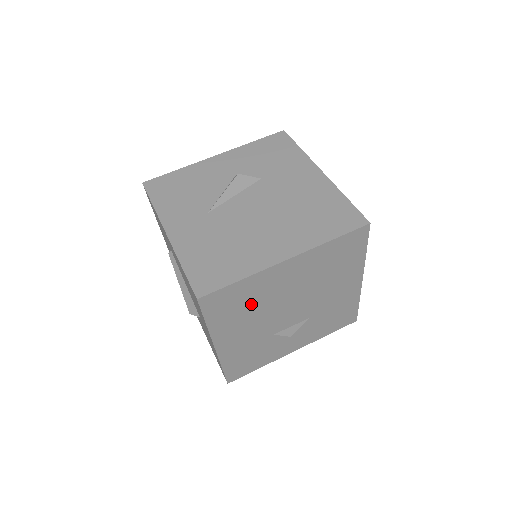
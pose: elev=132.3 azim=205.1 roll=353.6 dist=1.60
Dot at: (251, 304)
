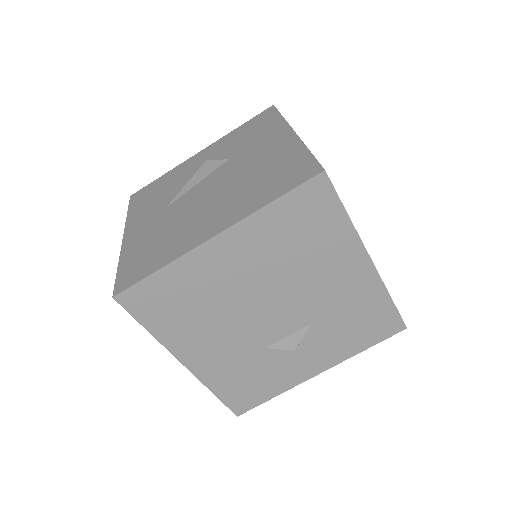
Dot at: (199, 303)
